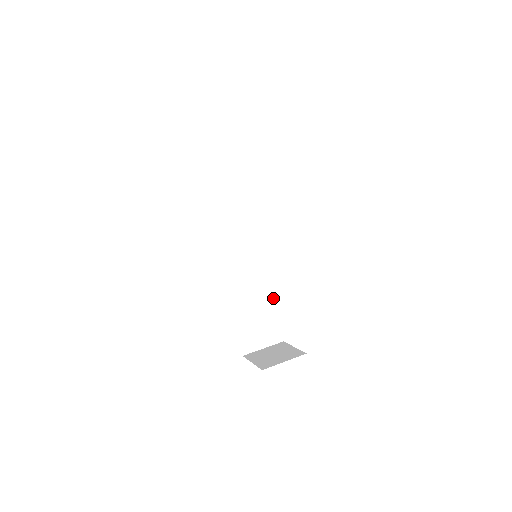
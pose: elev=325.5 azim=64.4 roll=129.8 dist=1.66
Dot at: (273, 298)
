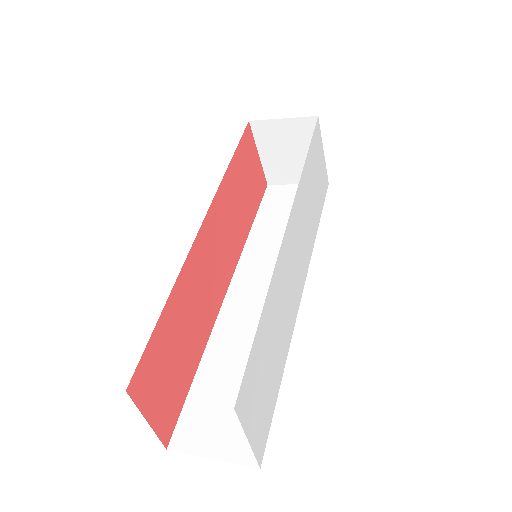
Dot at: occluded
